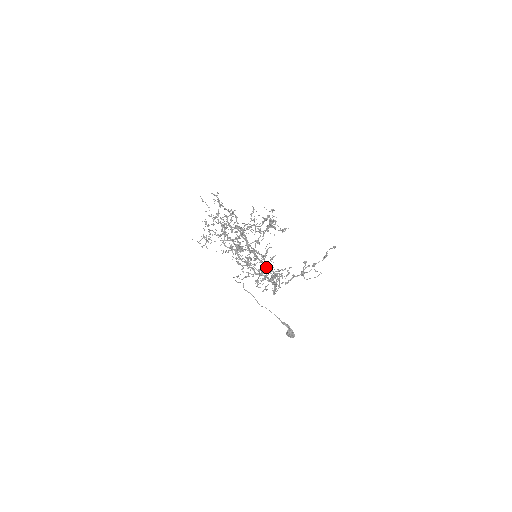
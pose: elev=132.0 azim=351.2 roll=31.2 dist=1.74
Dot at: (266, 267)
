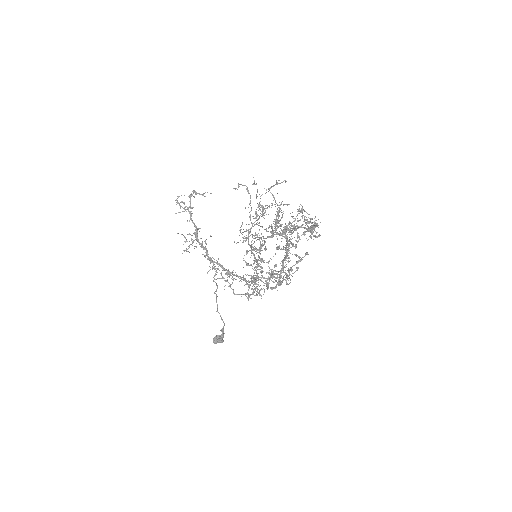
Dot at: (273, 271)
